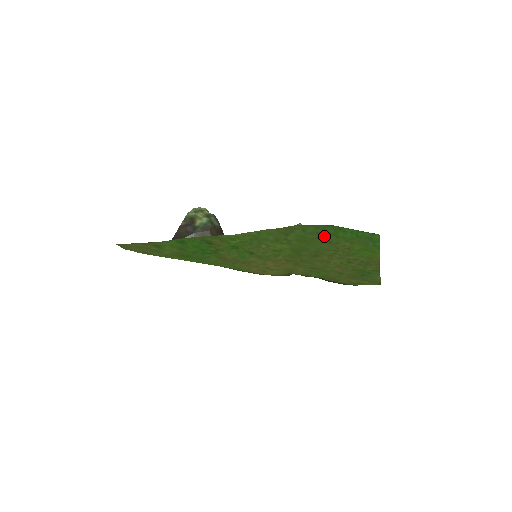
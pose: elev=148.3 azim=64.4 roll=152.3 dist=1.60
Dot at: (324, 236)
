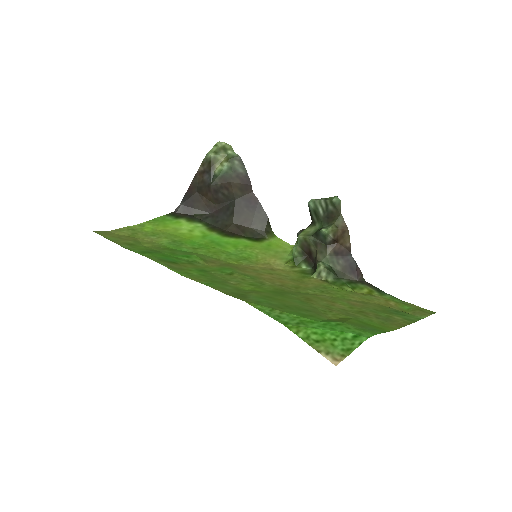
Dot at: (293, 309)
